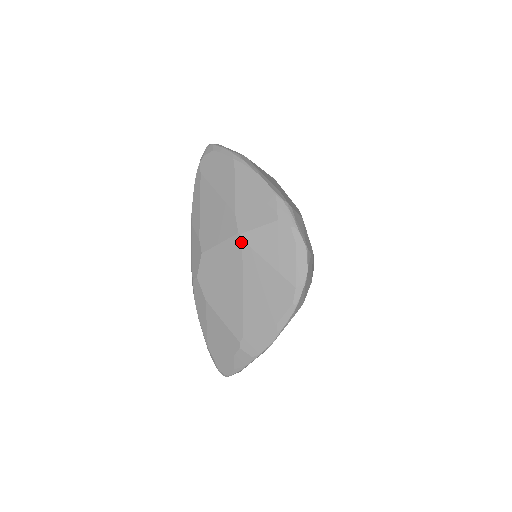
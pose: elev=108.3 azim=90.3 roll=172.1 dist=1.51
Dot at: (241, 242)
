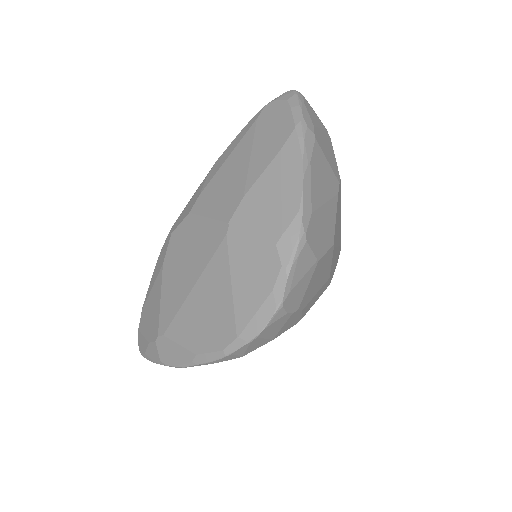
Dot at: (224, 236)
